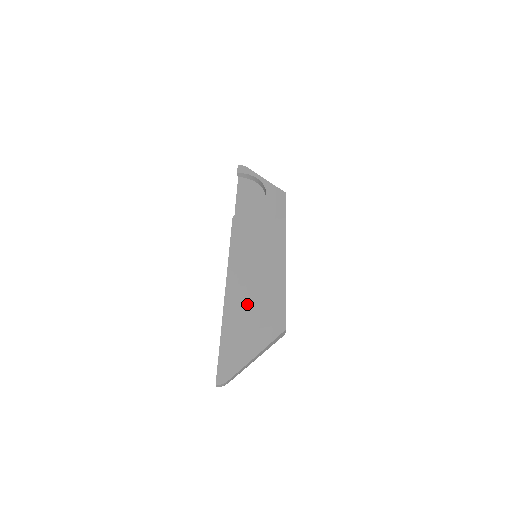
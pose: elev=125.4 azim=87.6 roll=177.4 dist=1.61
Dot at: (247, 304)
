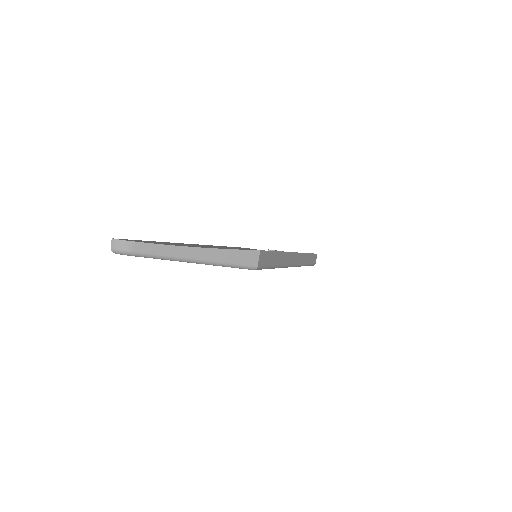
Dot at: occluded
